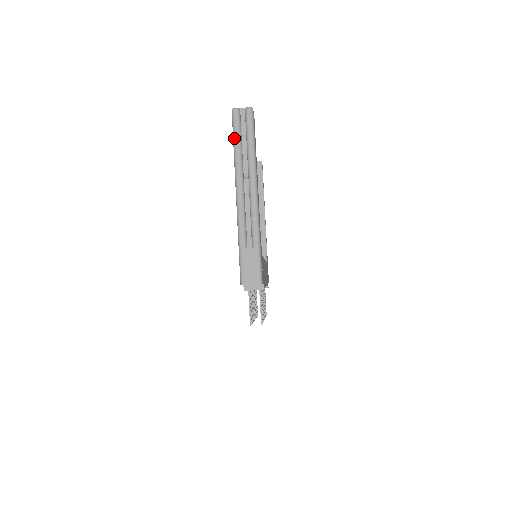
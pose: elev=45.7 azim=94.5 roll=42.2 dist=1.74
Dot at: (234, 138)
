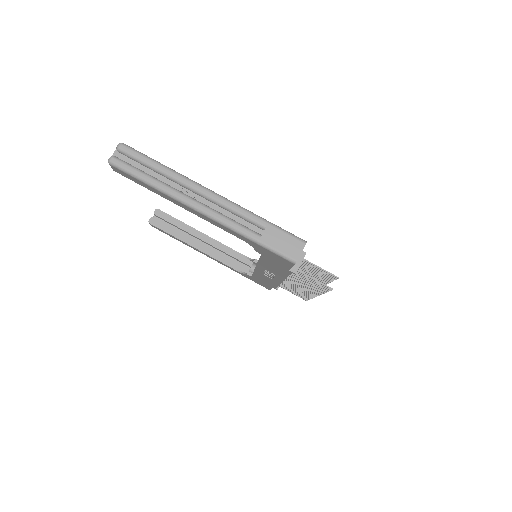
Dot at: (140, 178)
